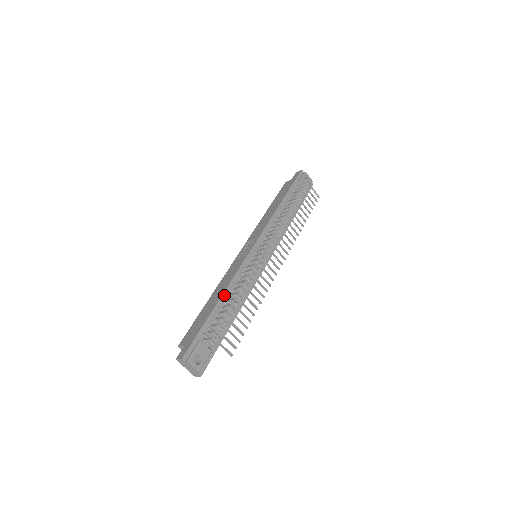
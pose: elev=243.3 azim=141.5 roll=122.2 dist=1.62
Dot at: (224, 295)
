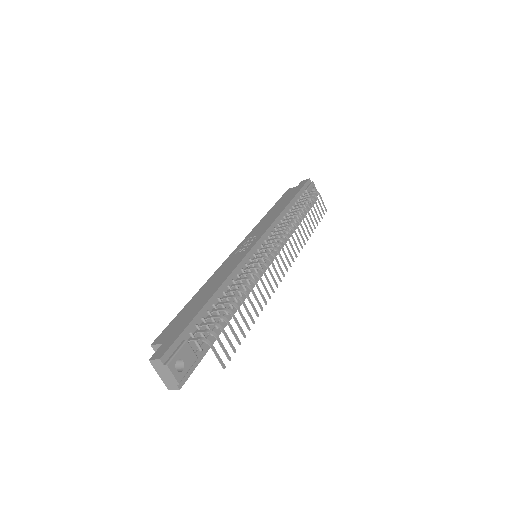
Dot at: (220, 290)
